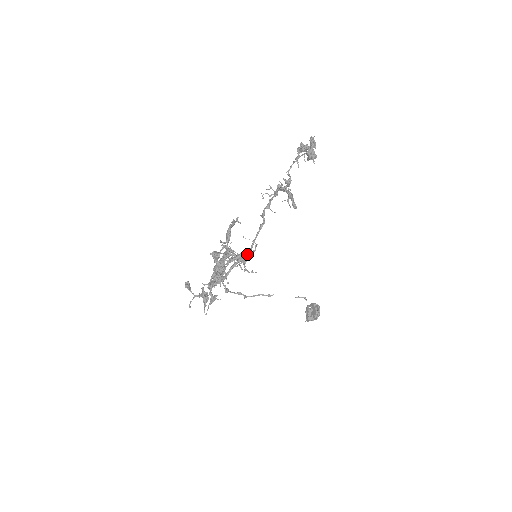
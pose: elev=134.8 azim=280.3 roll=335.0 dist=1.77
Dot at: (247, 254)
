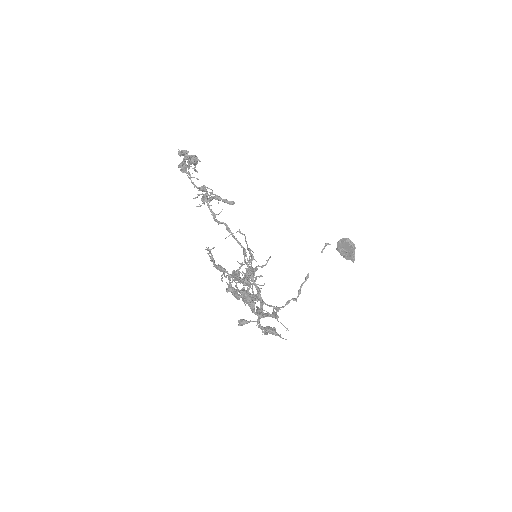
Dot at: (249, 263)
